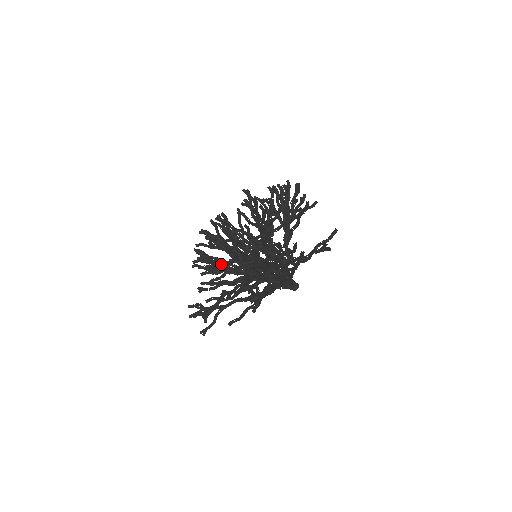
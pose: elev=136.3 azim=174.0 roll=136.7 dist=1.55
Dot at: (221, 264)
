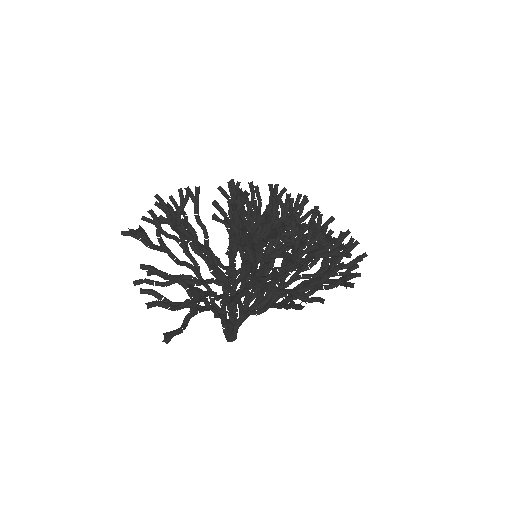
Dot at: occluded
